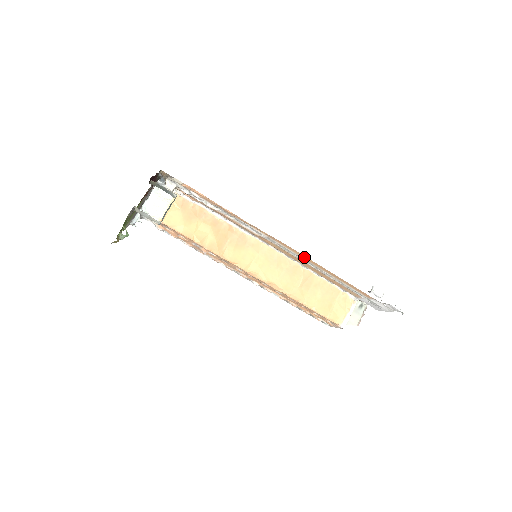
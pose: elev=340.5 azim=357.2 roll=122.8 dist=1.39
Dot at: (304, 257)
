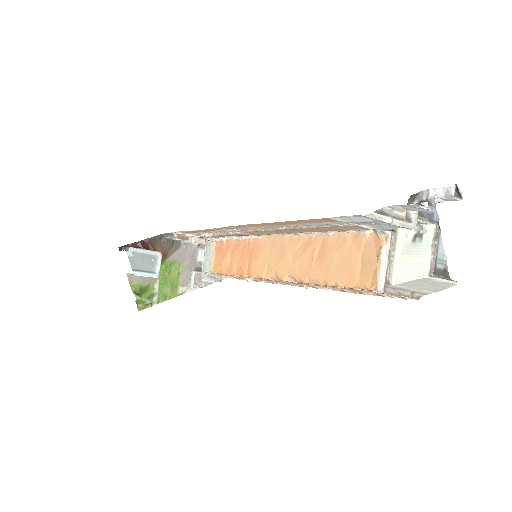
Dot at: (257, 225)
